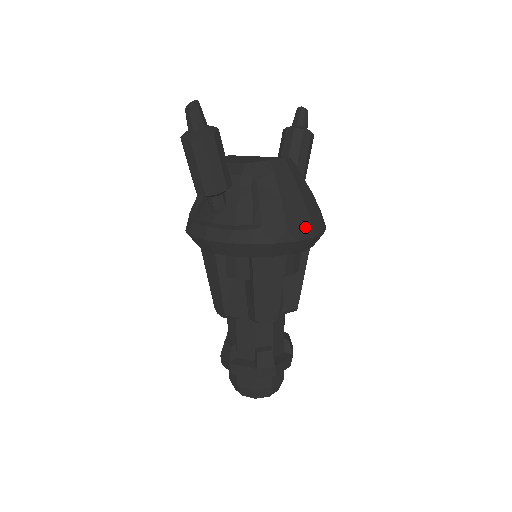
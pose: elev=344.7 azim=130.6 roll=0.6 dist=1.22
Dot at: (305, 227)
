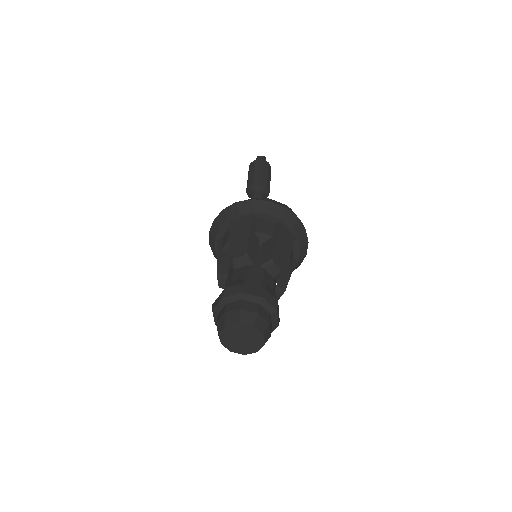
Dot at: occluded
